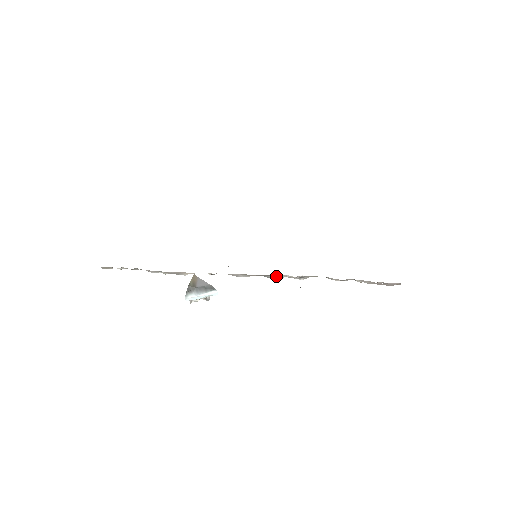
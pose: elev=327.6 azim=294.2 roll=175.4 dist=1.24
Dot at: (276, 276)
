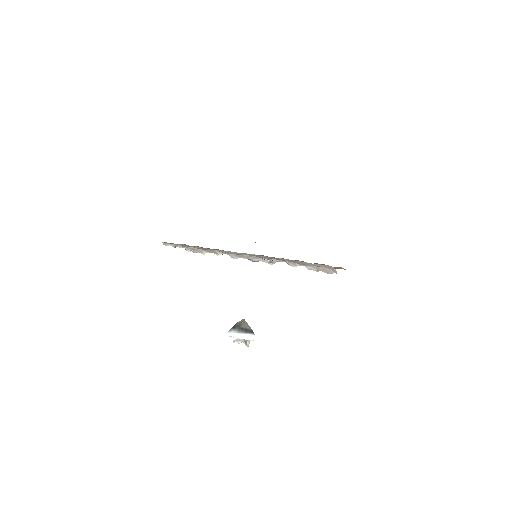
Dot at: (255, 258)
